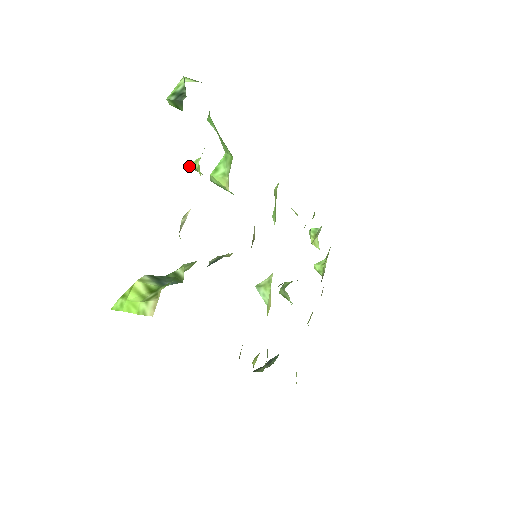
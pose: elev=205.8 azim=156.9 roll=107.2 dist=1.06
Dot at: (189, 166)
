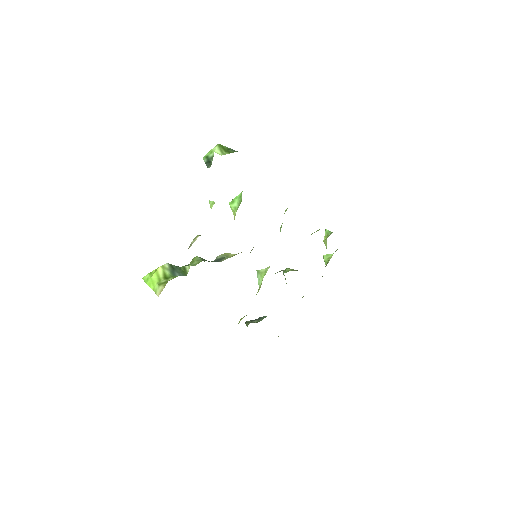
Dot at: (209, 203)
